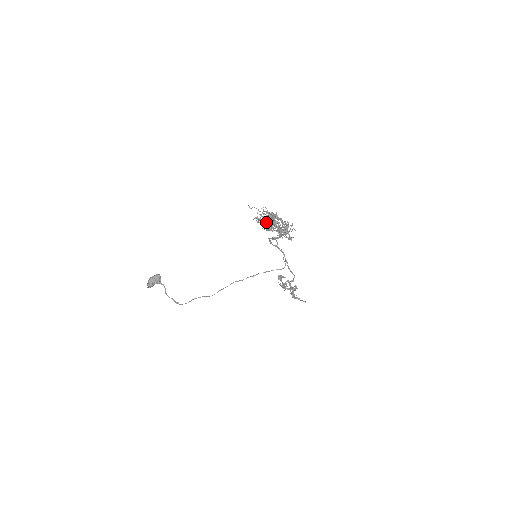
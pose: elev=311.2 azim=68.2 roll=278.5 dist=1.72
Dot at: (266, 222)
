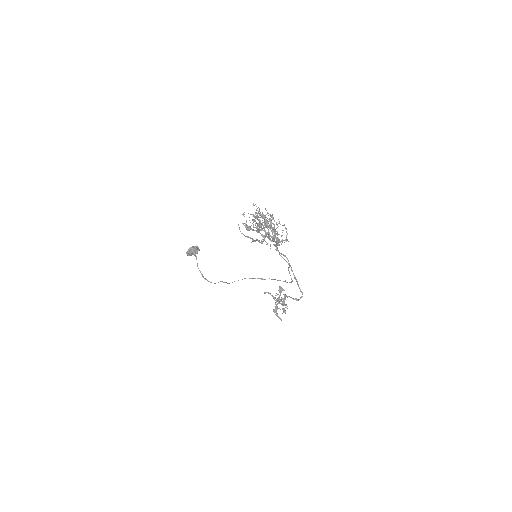
Dot at: occluded
